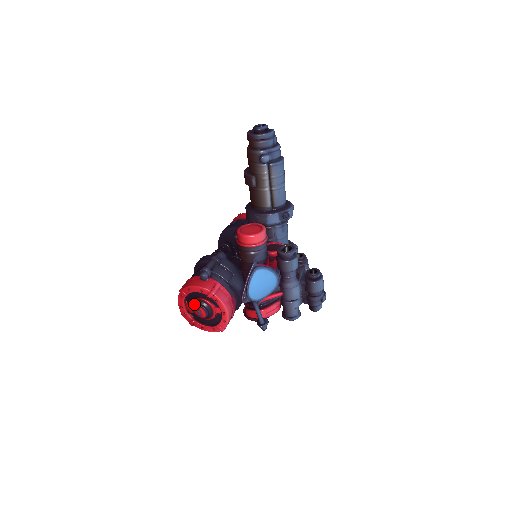
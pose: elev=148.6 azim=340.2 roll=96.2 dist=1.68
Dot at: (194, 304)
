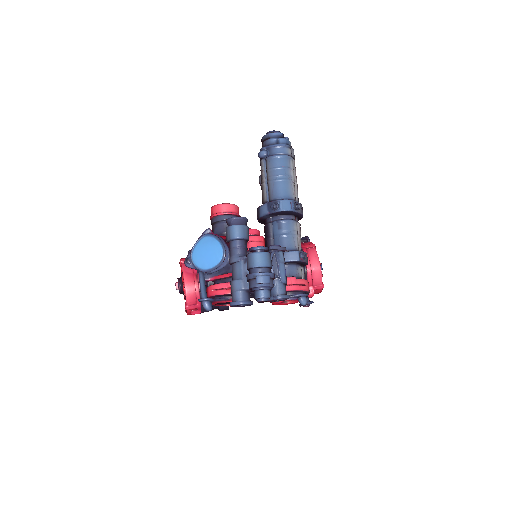
Dot at: occluded
